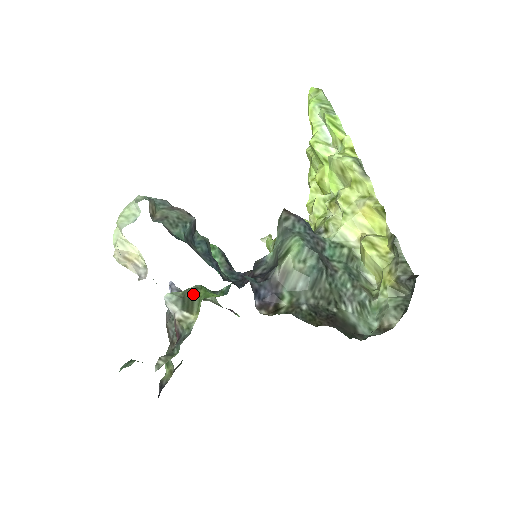
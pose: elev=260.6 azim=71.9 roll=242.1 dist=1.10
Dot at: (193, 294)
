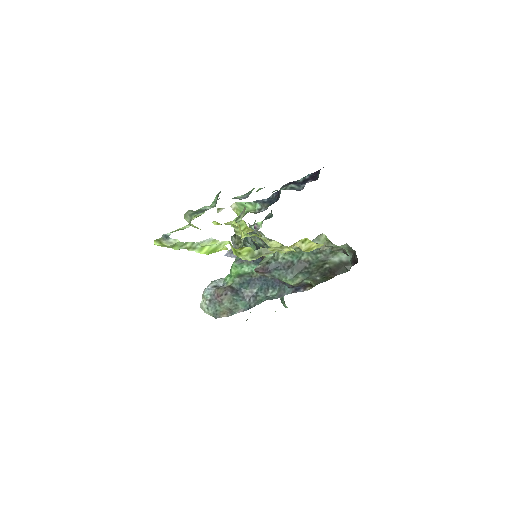
Dot at: occluded
